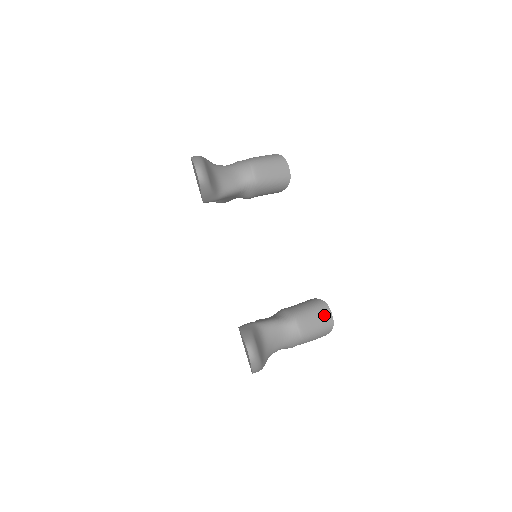
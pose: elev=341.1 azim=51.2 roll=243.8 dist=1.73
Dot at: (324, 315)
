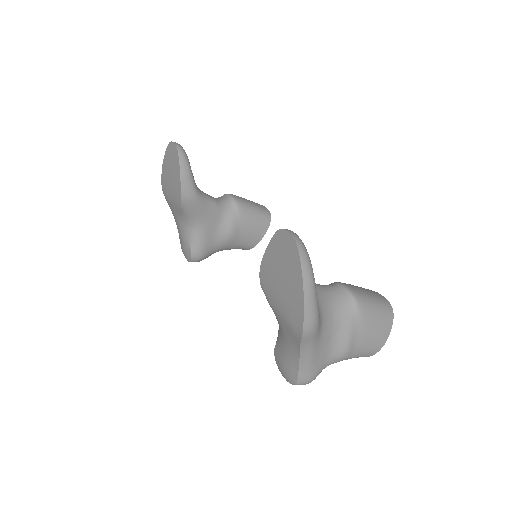
Dot at: (372, 292)
